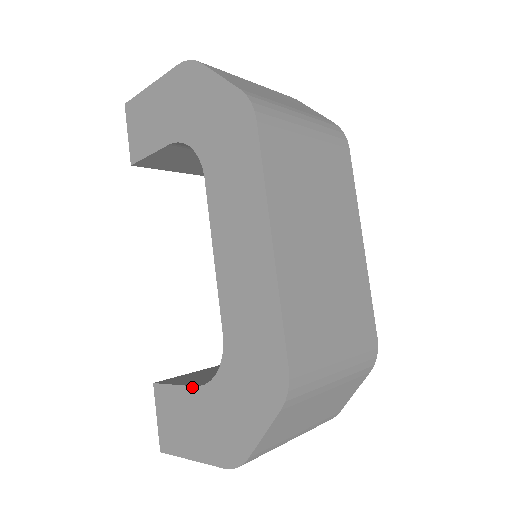
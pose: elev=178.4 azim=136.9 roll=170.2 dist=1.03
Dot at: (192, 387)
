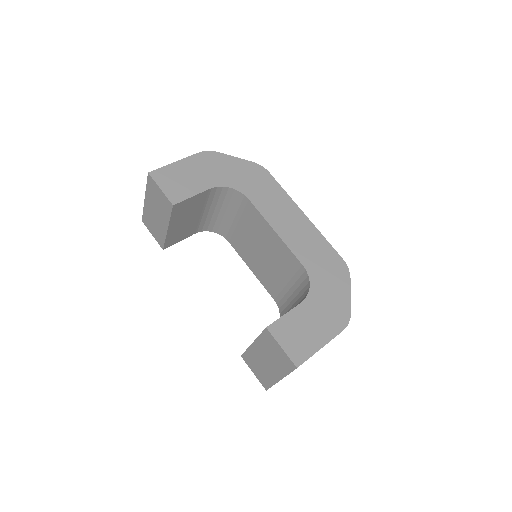
Dot at: (299, 305)
